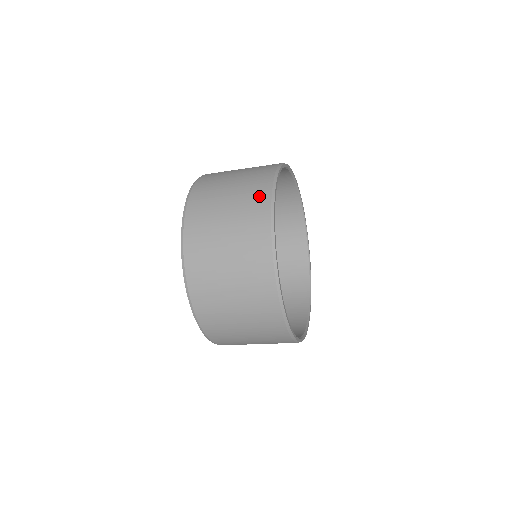
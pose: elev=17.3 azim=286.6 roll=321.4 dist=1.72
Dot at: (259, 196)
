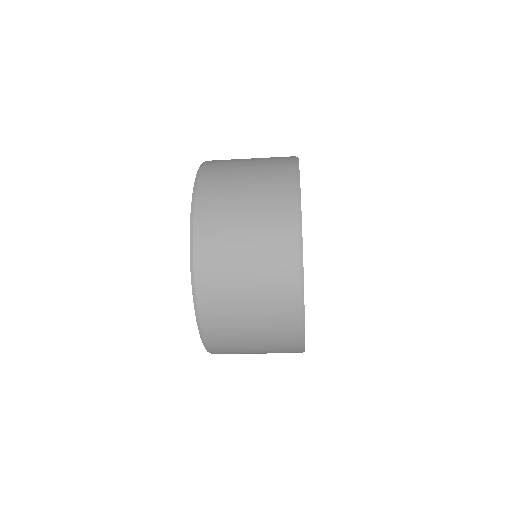
Dot at: (282, 170)
